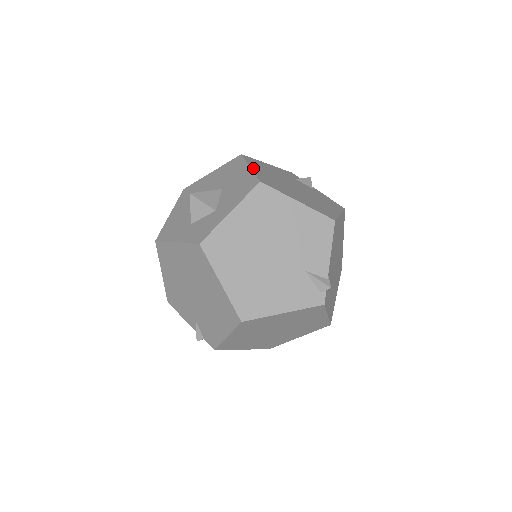
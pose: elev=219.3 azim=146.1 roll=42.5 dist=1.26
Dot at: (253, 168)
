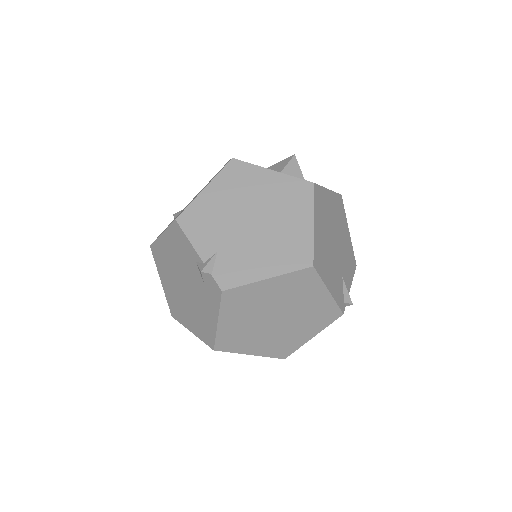
Dot at: occluded
